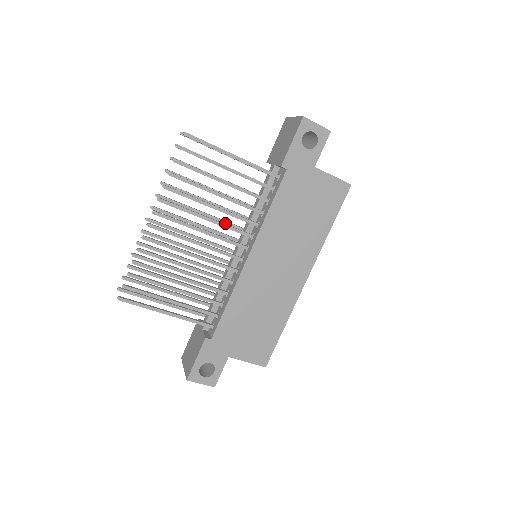
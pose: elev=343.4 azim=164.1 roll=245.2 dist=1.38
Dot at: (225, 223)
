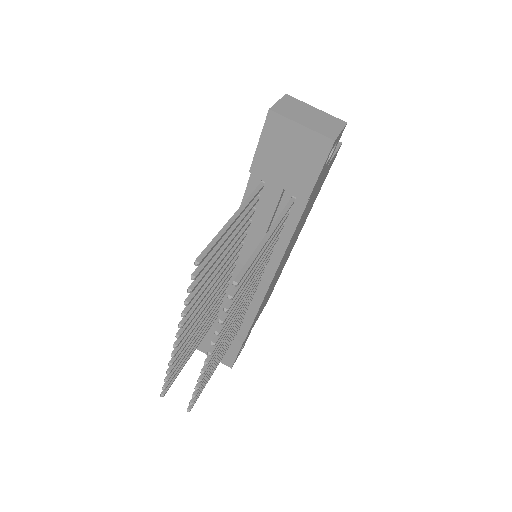
Dot at: (229, 263)
